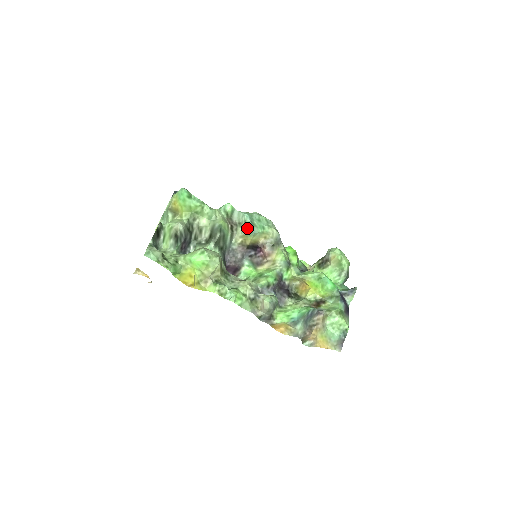
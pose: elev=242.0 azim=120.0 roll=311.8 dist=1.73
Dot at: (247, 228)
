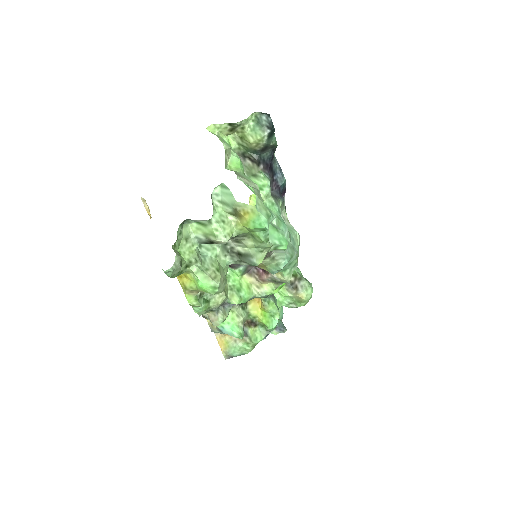
Dot at: (274, 267)
